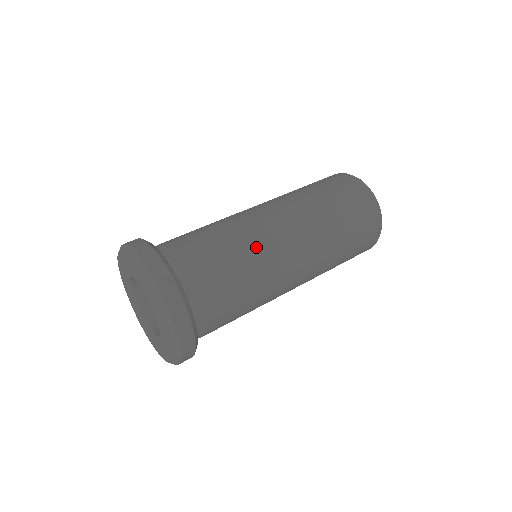
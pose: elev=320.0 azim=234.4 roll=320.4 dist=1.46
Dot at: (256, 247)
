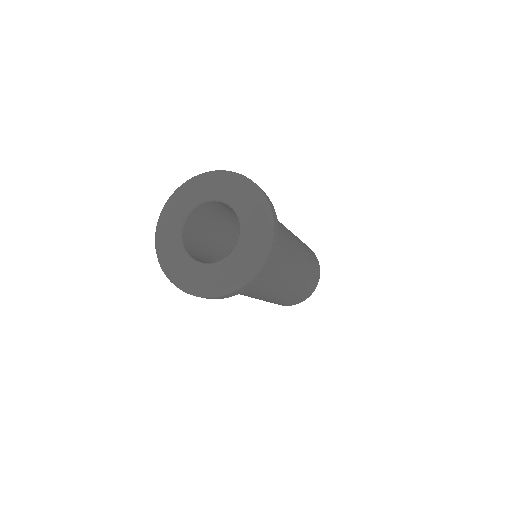
Dot at: occluded
